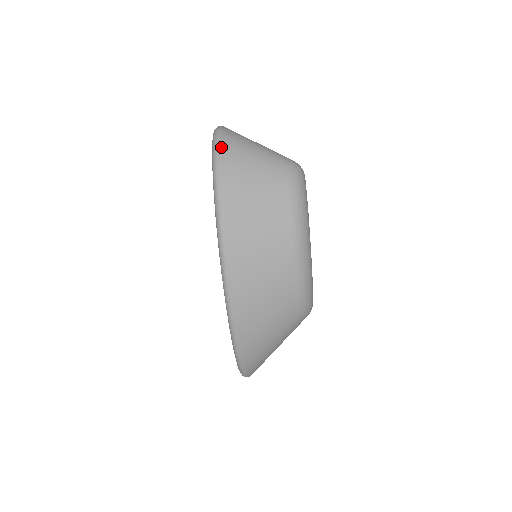
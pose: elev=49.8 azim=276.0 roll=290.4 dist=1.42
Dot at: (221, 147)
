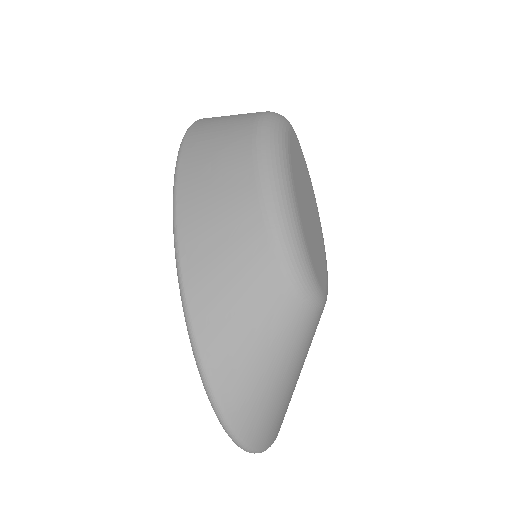
Dot at: (199, 120)
